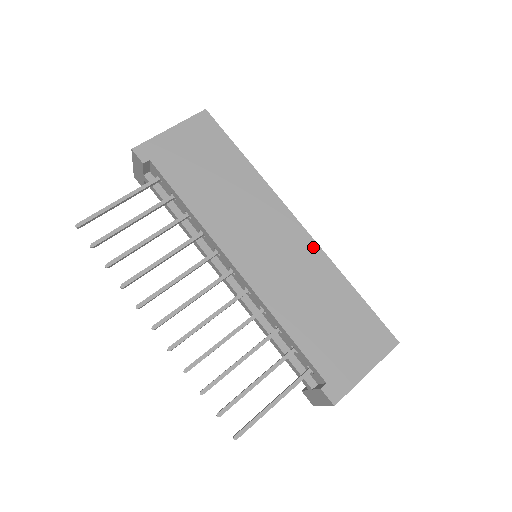
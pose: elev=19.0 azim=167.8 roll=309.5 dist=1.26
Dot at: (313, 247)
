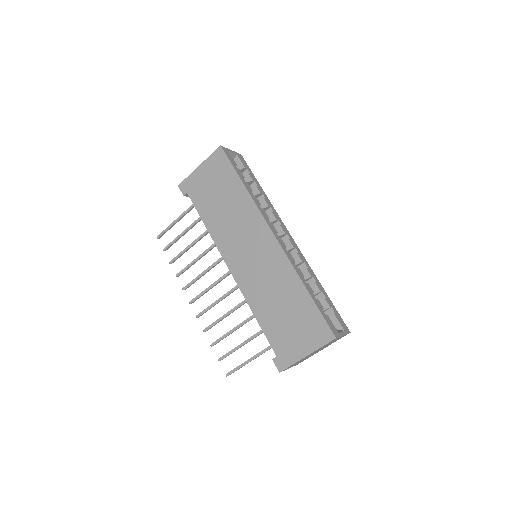
Dot at: (281, 256)
